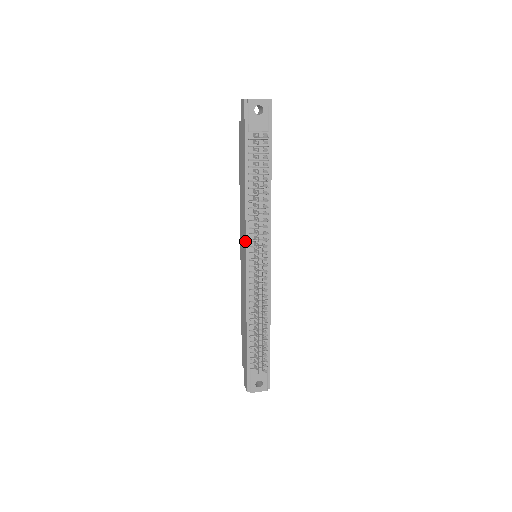
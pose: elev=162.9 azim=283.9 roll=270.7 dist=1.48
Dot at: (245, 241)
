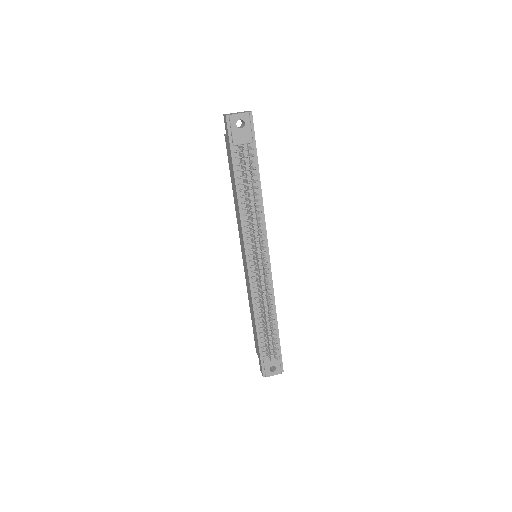
Dot at: (244, 245)
